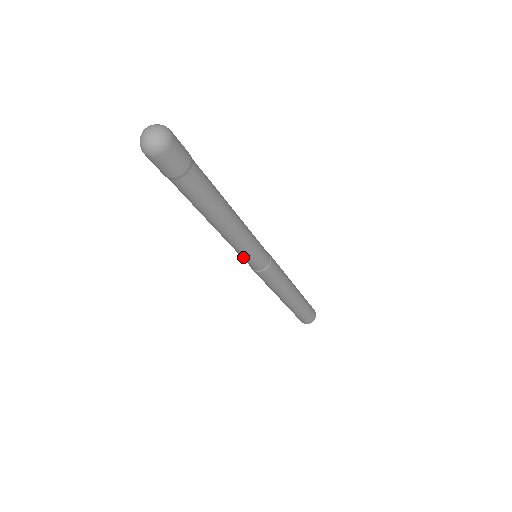
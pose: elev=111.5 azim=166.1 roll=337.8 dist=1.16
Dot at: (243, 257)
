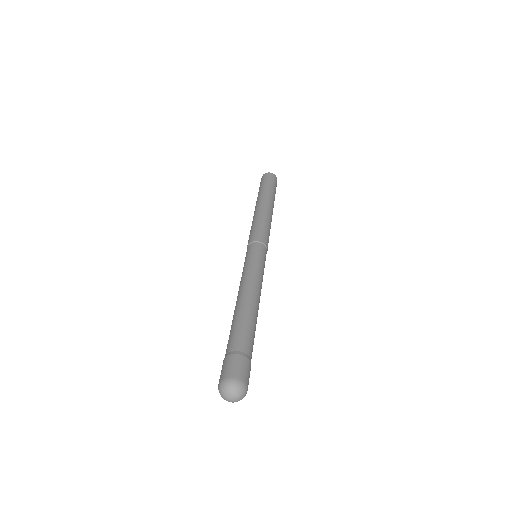
Dot at: occluded
